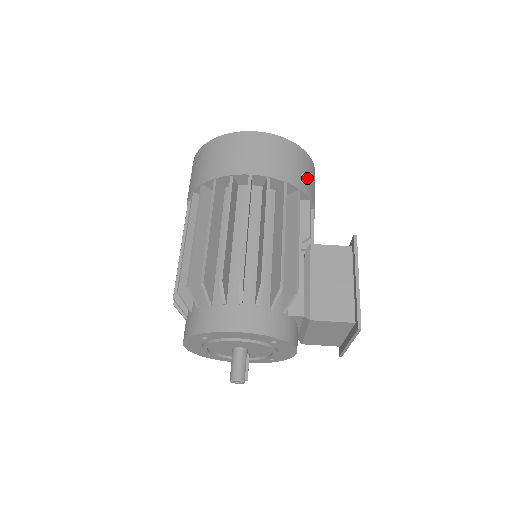
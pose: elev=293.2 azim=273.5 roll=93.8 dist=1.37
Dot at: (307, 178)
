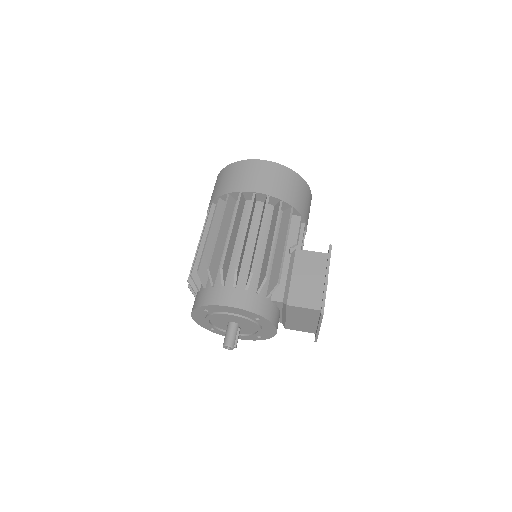
Dot at: (301, 199)
